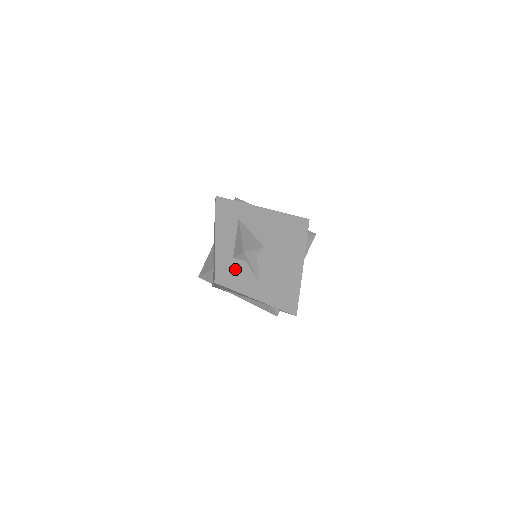
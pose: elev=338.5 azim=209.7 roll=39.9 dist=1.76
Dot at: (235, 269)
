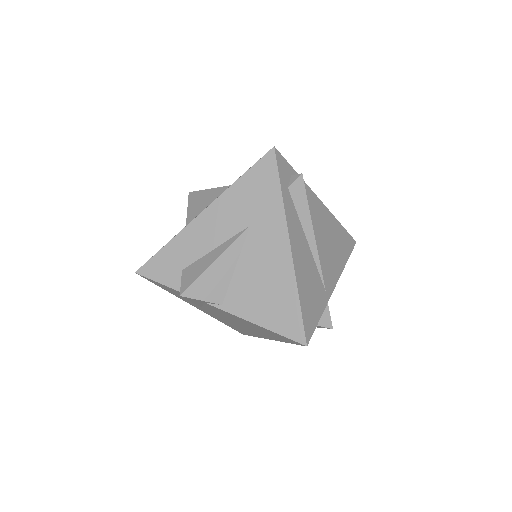
Dot at: (168, 286)
